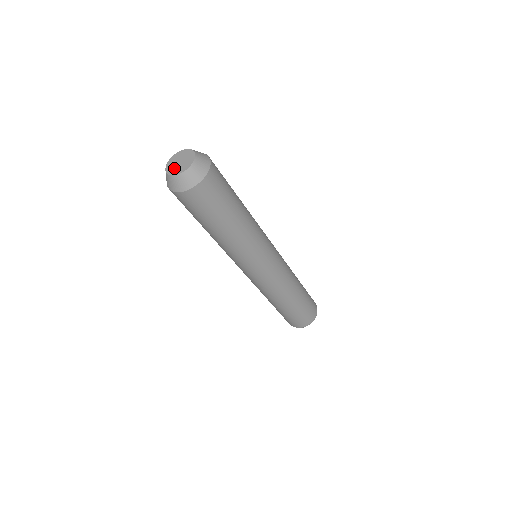
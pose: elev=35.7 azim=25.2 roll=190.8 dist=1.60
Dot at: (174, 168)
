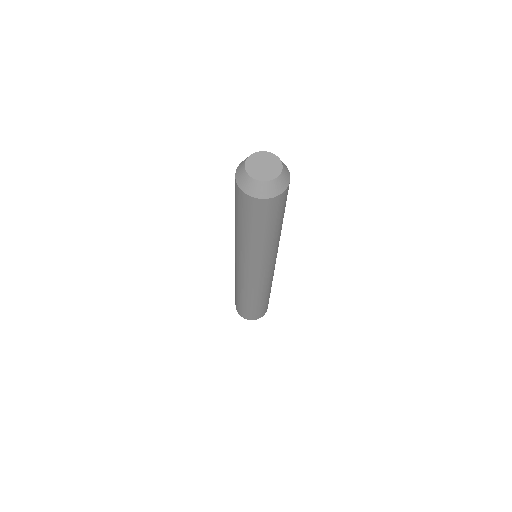
Dot at: (263, 173)
